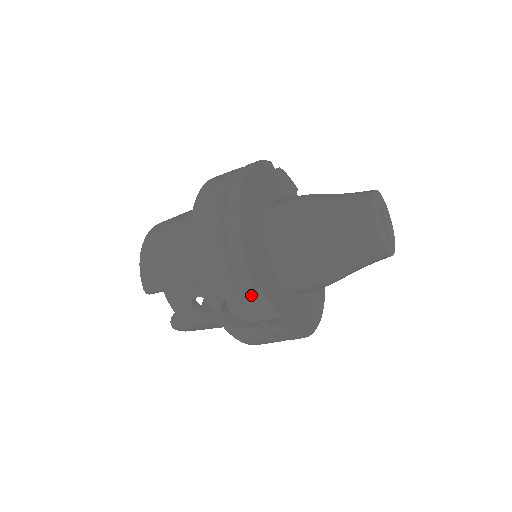
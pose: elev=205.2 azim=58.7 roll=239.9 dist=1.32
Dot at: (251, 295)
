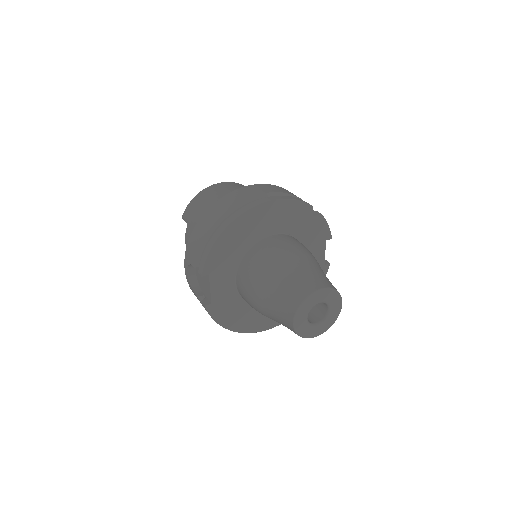
Dot at: (205, 276)
